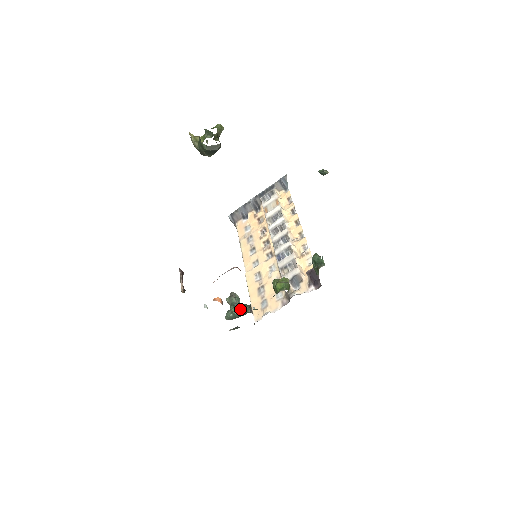
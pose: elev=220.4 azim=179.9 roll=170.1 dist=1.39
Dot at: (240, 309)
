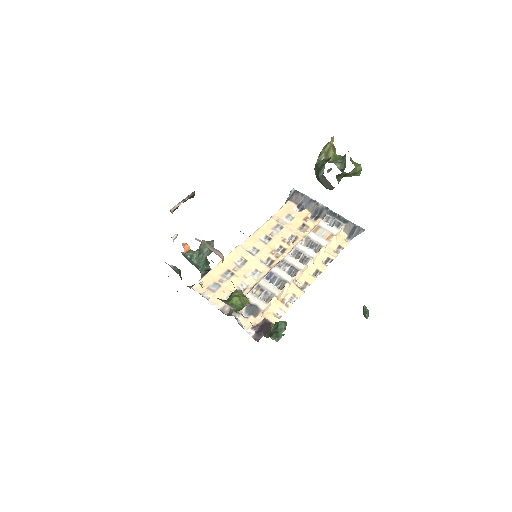
Dot at: (200, 262)
